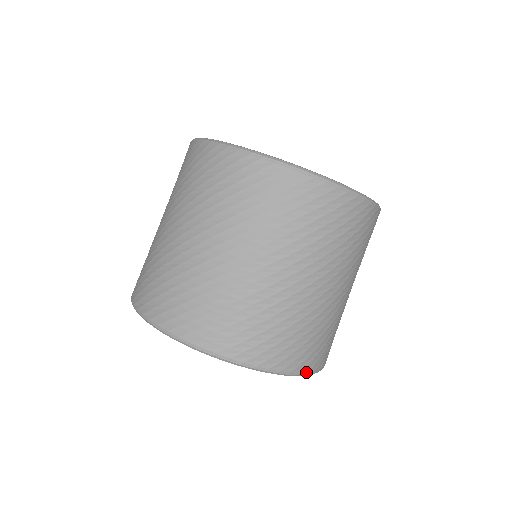
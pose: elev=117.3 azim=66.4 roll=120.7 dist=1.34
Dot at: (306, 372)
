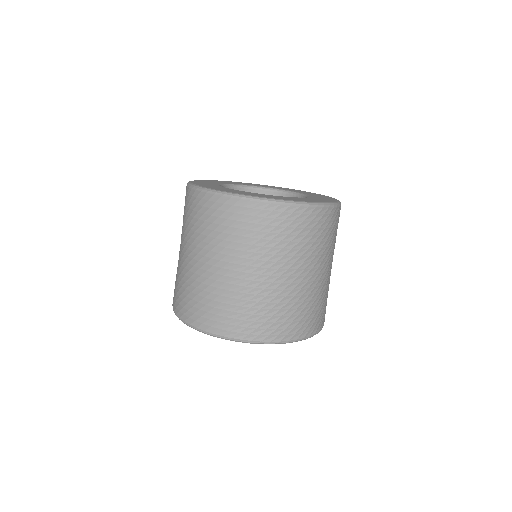
Dot at: (318, 331)
